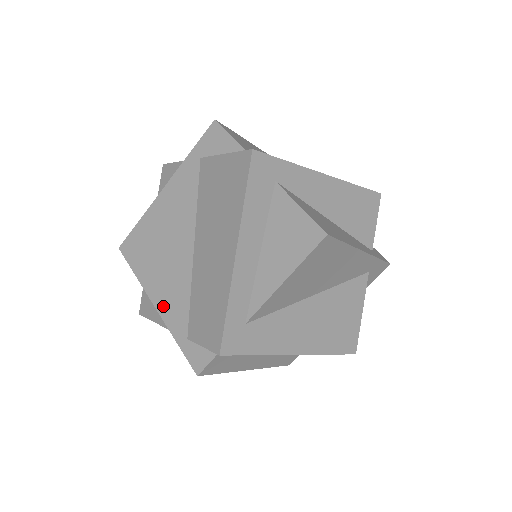
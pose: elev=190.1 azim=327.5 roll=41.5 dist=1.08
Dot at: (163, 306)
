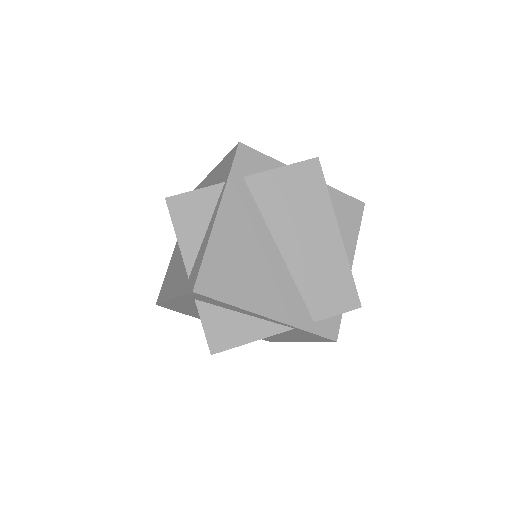
Dot at: (278, 313)
